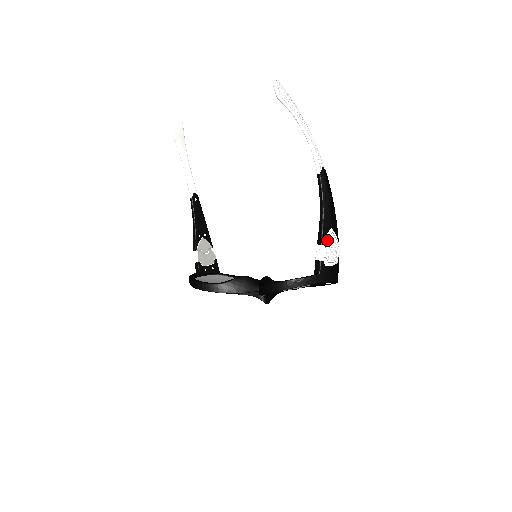
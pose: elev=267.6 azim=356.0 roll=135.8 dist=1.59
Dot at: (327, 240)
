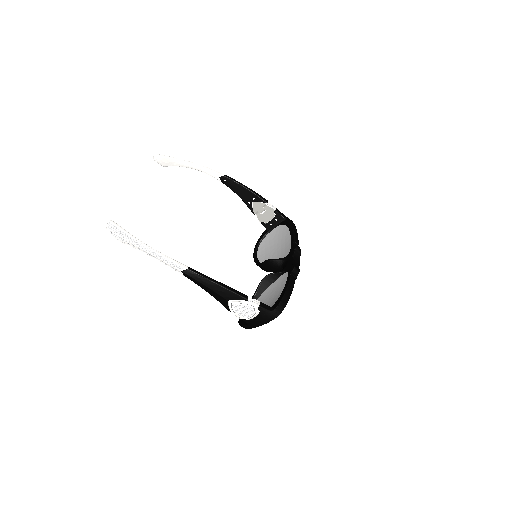
Dot at: (231, 309)
